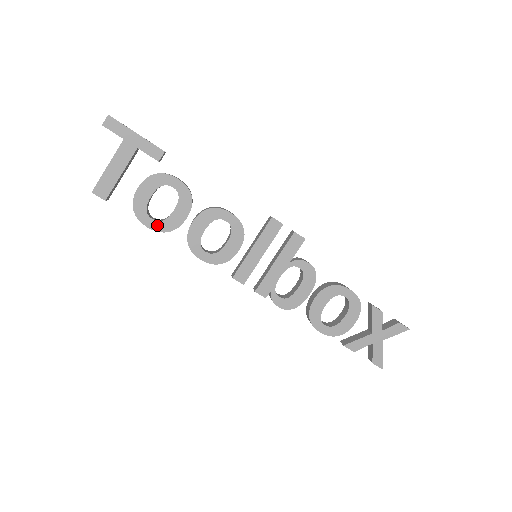
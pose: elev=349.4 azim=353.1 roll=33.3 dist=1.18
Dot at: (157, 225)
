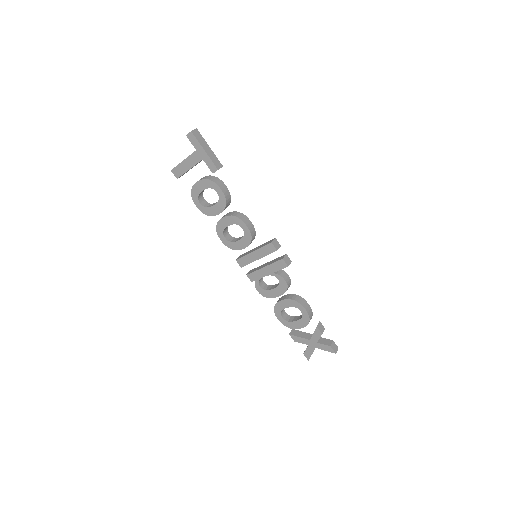
Dot at: (202, 208)
